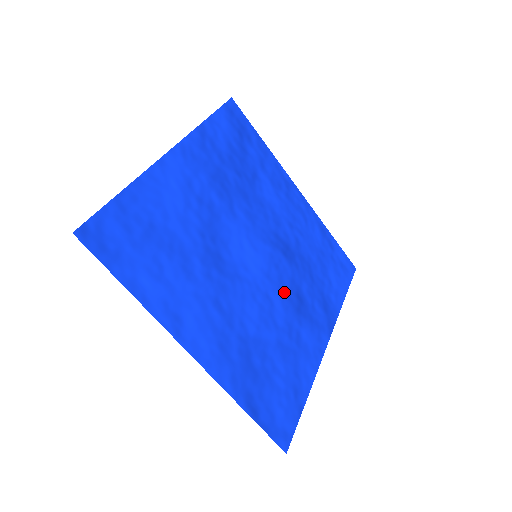
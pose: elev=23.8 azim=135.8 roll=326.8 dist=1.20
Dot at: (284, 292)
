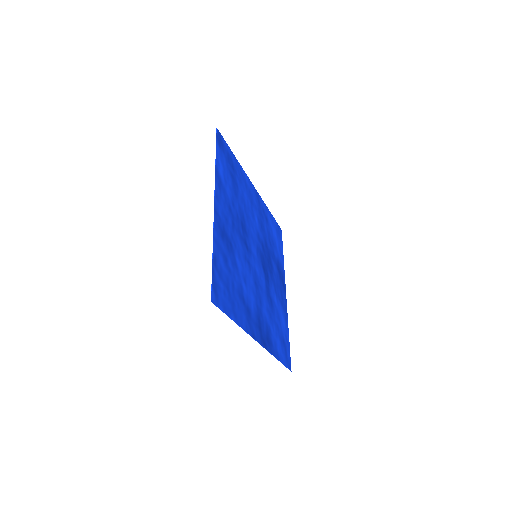
Dot at: (256, 286)
